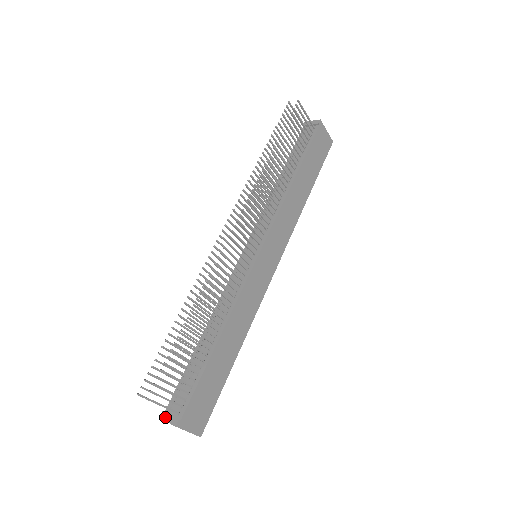
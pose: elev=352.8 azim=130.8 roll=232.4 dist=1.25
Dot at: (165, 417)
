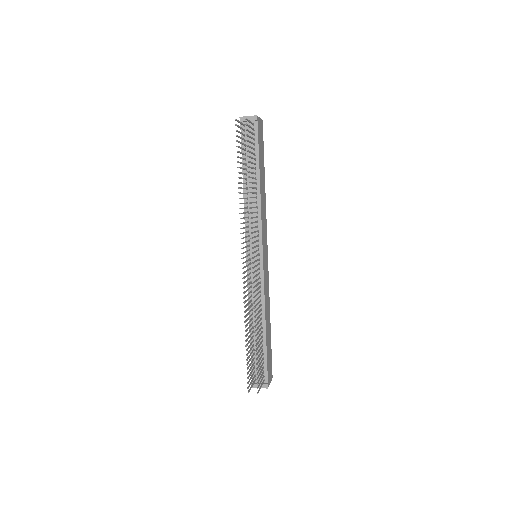
Dot at: (256, 386)
